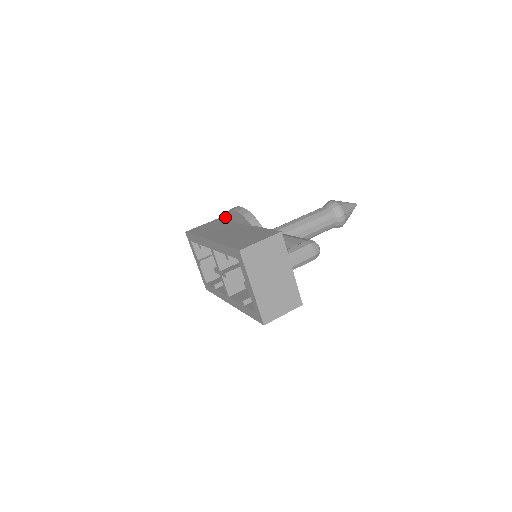
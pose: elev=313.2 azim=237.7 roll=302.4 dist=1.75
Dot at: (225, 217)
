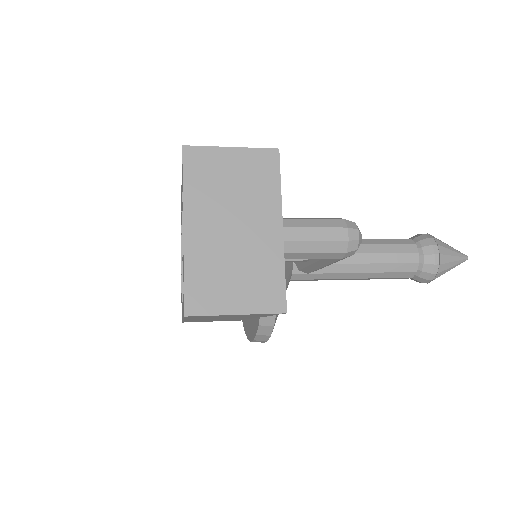
Dot at: occluded
